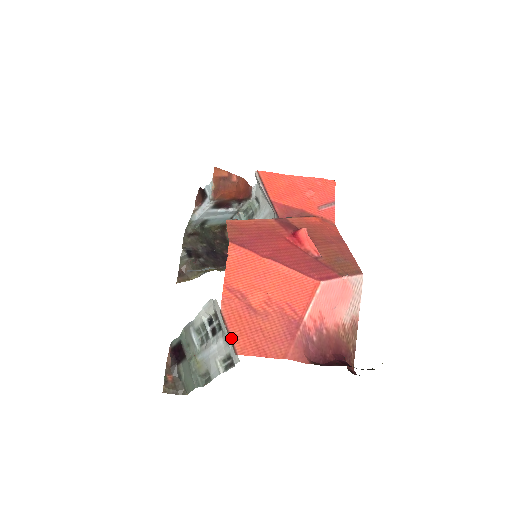
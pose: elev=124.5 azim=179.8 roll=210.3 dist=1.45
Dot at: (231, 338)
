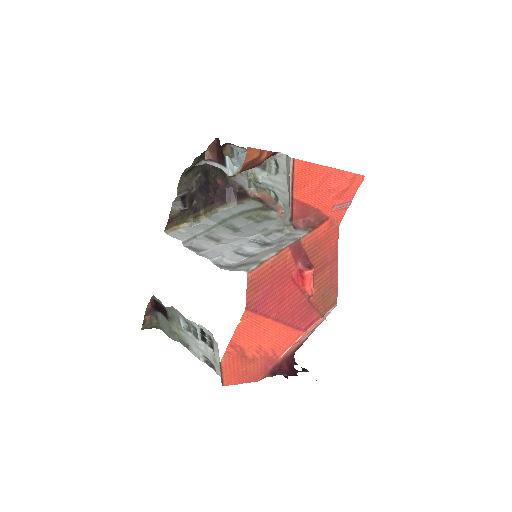
Dot at: (222, 378)
